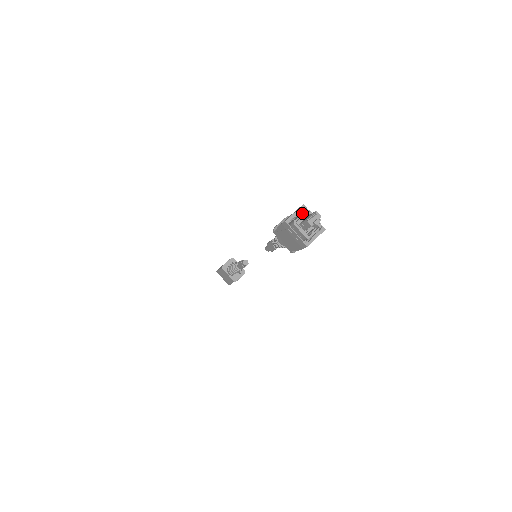
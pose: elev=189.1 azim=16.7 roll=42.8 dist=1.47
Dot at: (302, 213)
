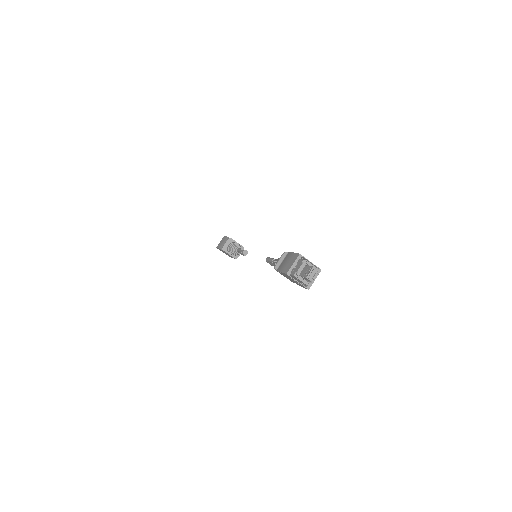
Dot at: (300, 266)
